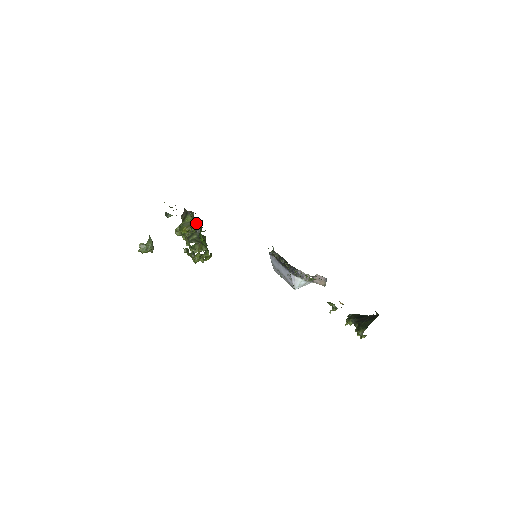
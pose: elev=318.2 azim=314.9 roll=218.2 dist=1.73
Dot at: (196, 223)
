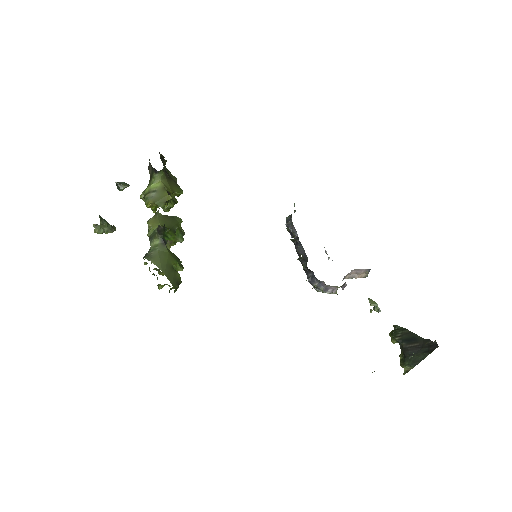
Dot at: (166, 192)
